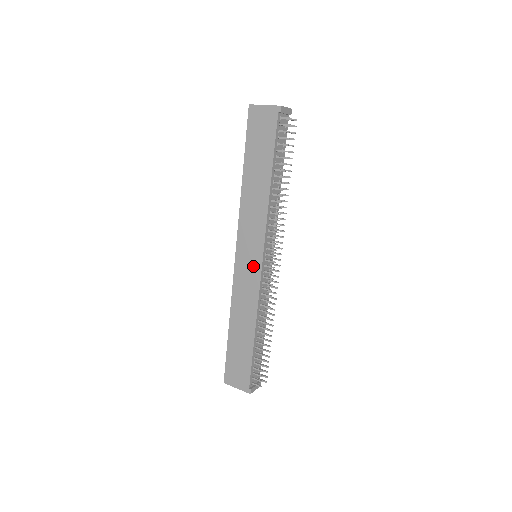
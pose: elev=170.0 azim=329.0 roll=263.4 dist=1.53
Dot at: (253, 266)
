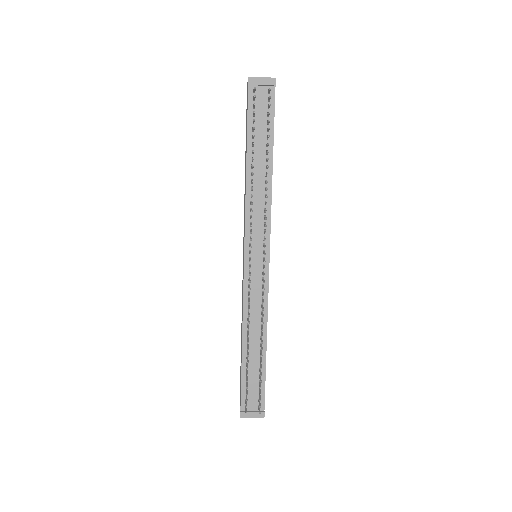
Dot at: (243, 265)
